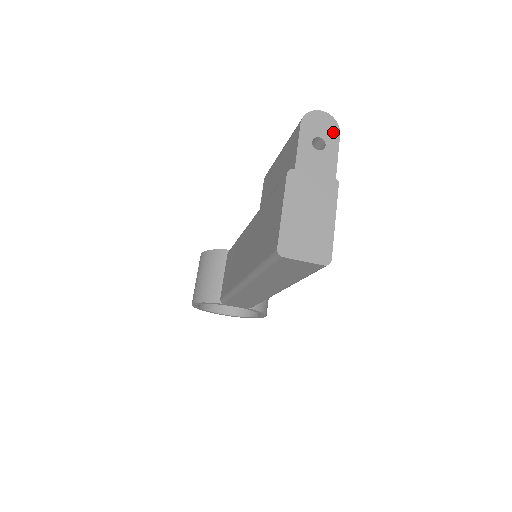
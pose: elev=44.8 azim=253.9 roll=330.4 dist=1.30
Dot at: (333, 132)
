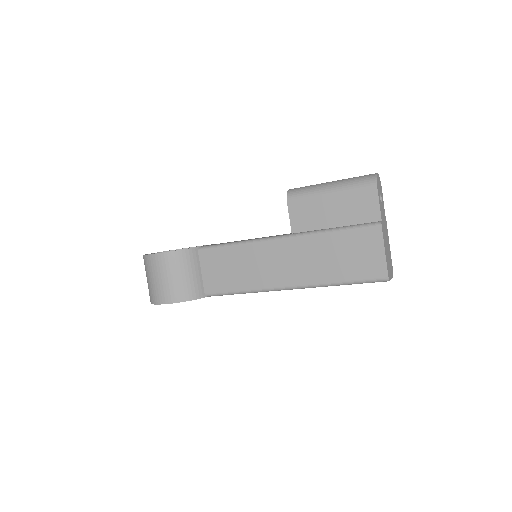
Dot at: (381, 187)
